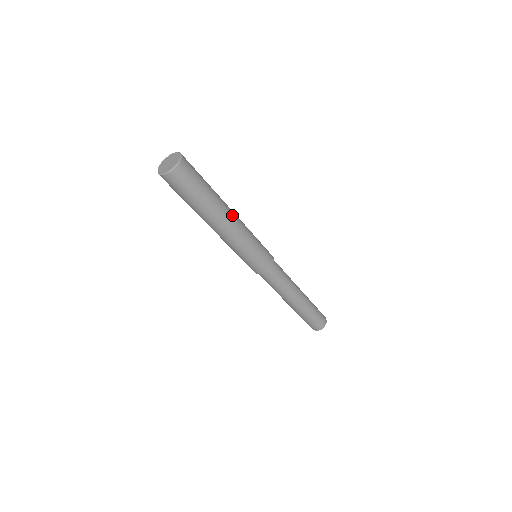
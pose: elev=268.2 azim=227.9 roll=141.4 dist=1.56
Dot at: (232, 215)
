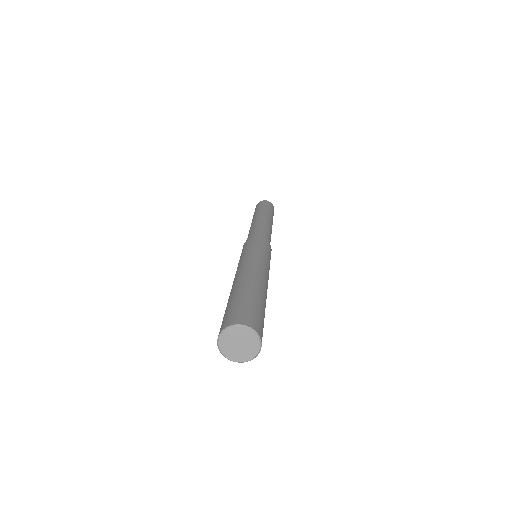
Dot at: occluded
